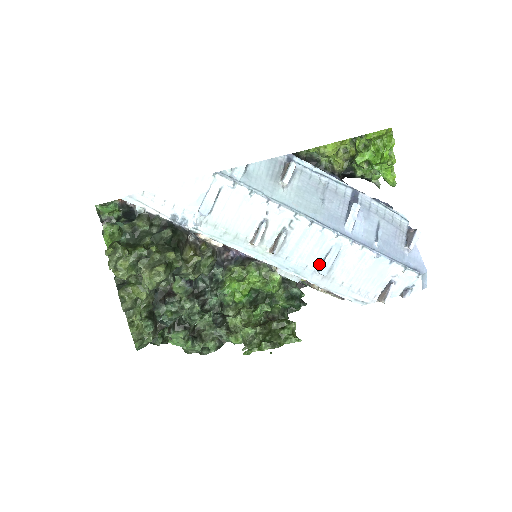
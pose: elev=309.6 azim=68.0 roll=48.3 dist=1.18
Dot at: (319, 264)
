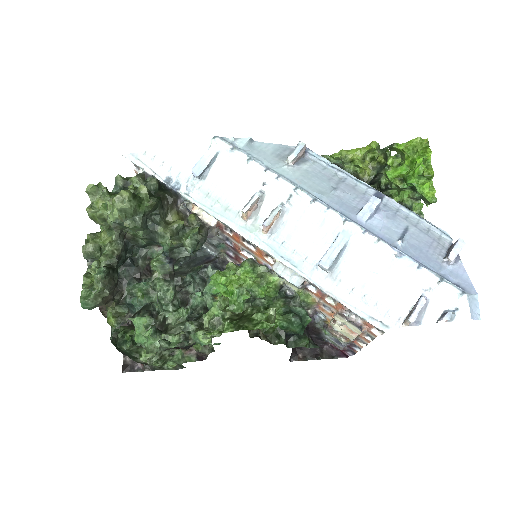
Dot at: (322, 257)
